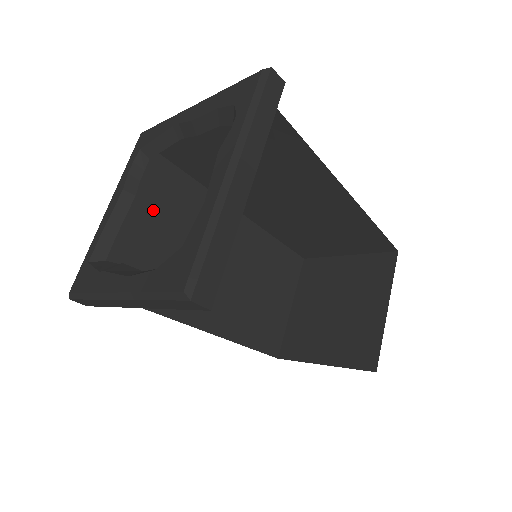
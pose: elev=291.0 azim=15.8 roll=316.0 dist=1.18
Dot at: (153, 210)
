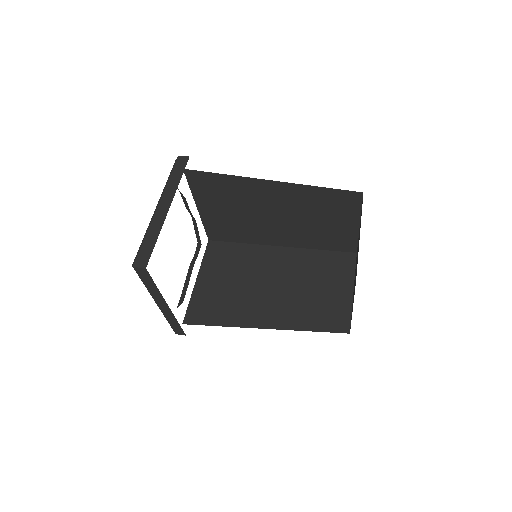
Dot at: (217, 271)
